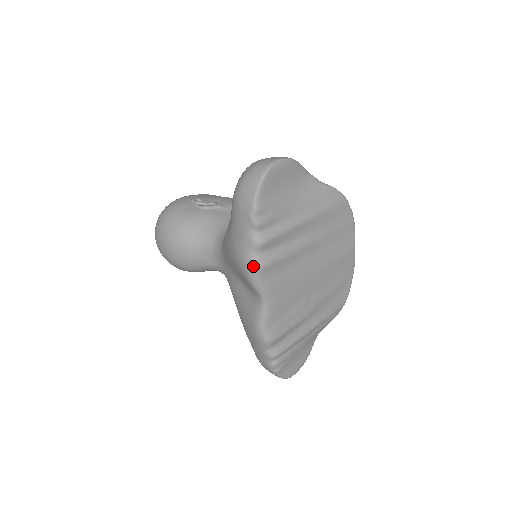
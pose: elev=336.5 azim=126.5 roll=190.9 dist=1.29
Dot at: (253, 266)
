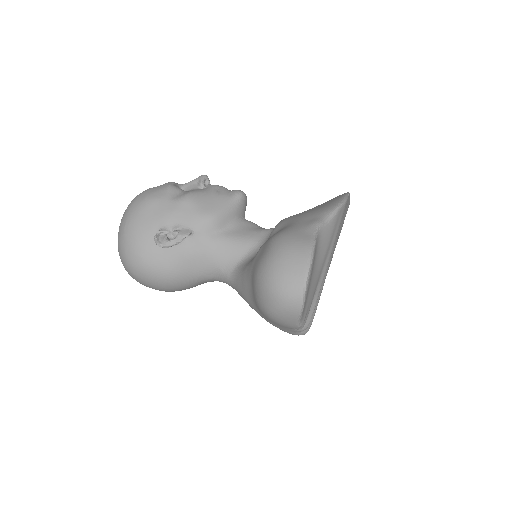
Dot at: occluded
